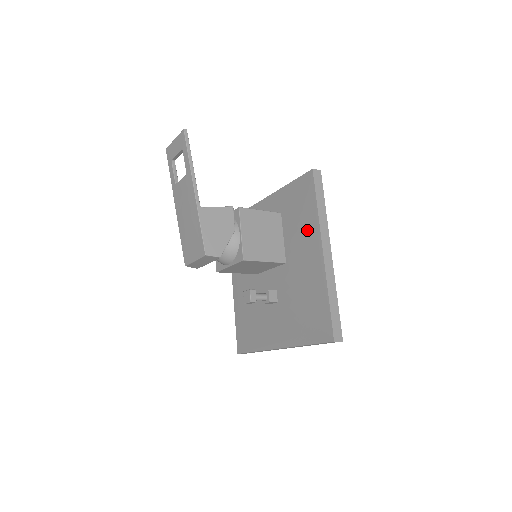
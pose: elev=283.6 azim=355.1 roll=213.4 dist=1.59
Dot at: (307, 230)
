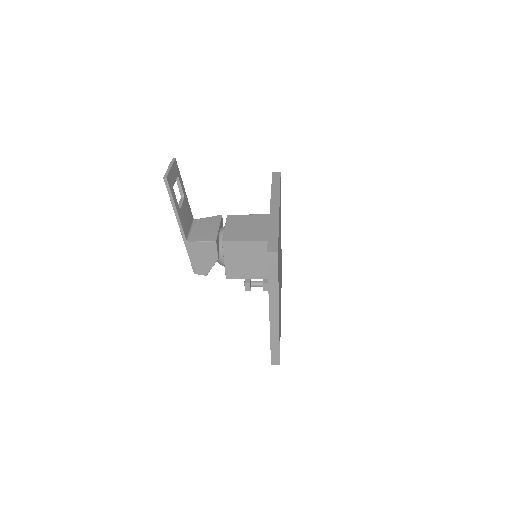
Dot at: occluded
